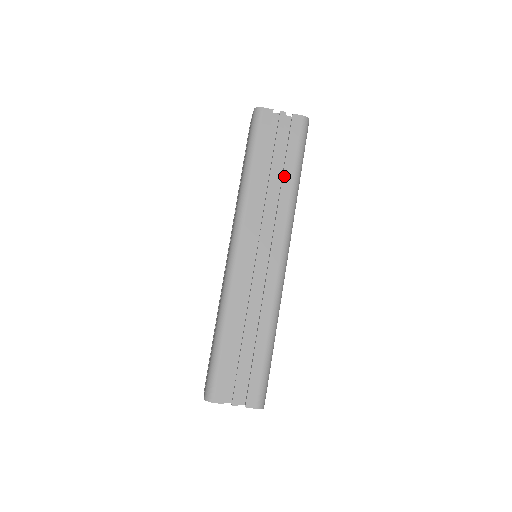
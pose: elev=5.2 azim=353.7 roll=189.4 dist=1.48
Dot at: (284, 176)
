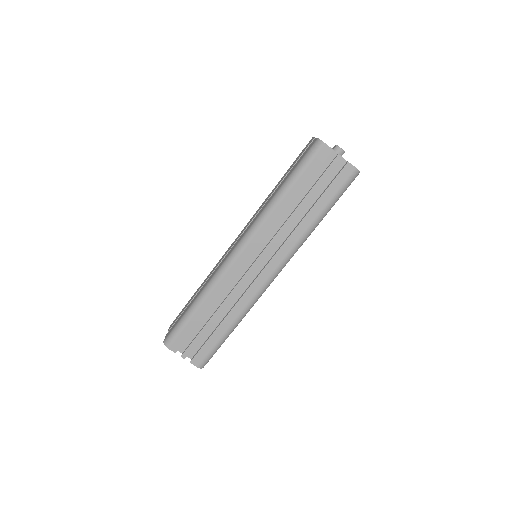
Dot at: (310, 212)
